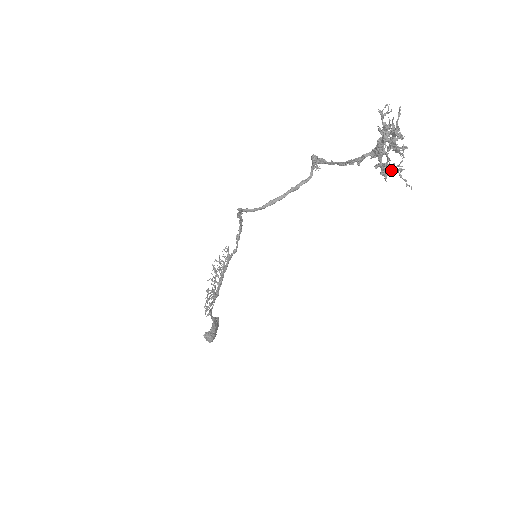
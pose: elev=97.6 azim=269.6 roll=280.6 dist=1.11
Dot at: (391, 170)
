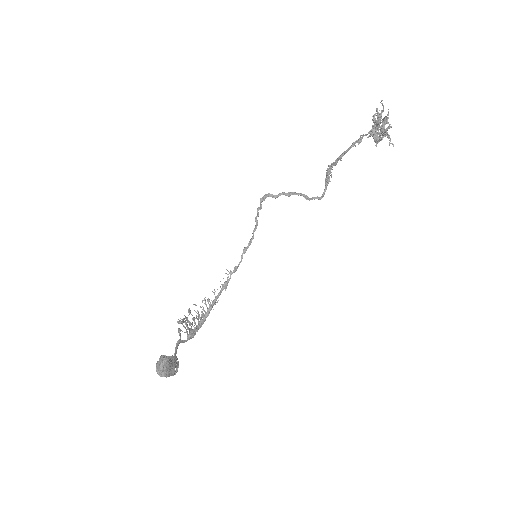
Dot at: (380, 137)
